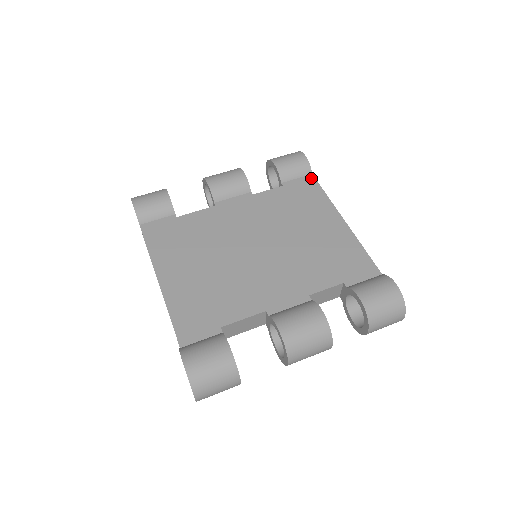
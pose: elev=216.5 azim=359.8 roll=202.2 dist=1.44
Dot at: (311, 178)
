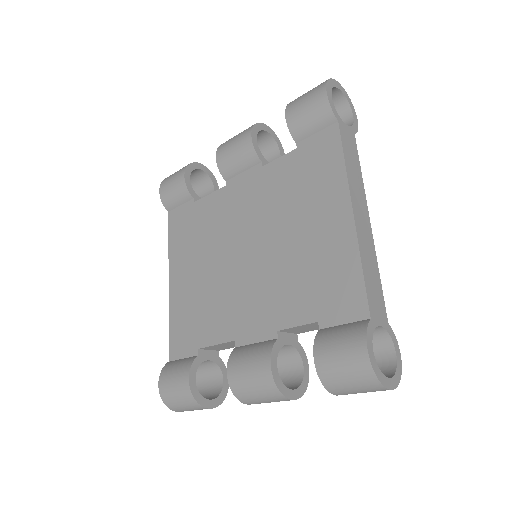
Dot at: (334, 130)
